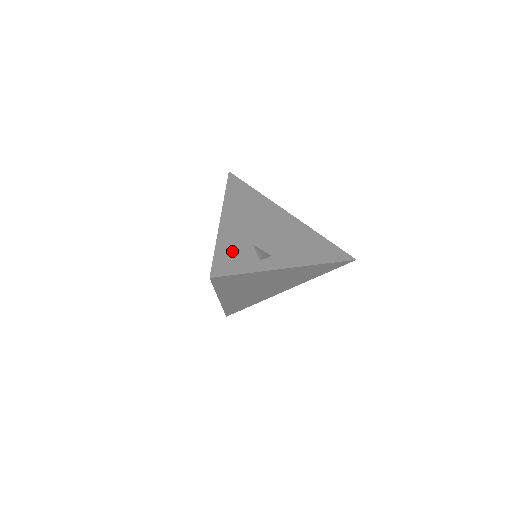
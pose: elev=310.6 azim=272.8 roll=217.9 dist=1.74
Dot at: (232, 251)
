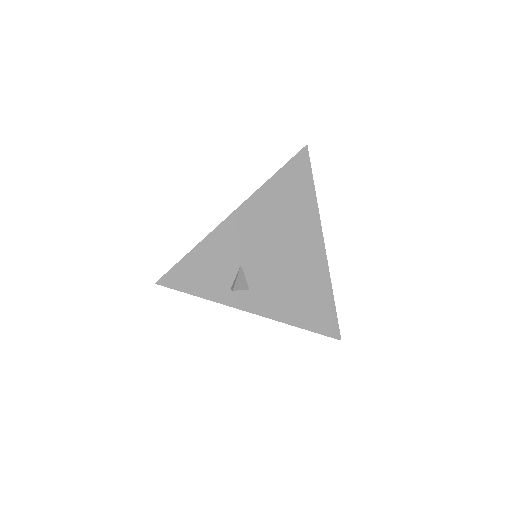
Dot at: (209, 262)
